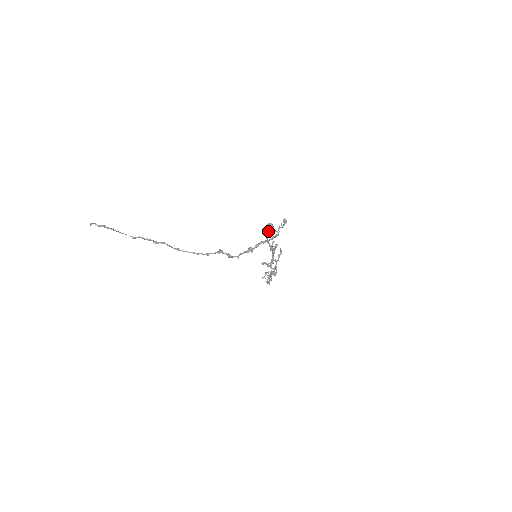
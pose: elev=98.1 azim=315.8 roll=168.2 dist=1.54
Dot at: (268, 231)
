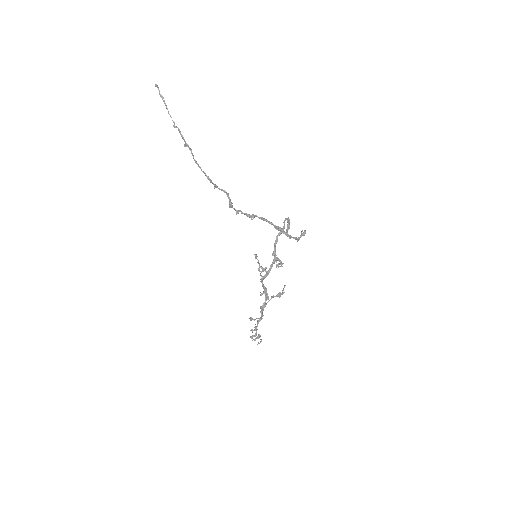
Dot at: occluded
